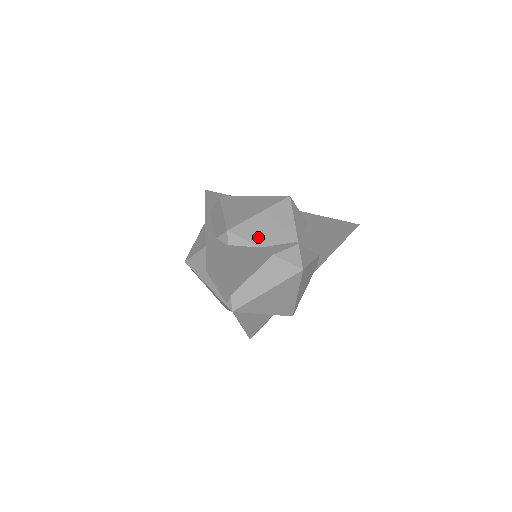
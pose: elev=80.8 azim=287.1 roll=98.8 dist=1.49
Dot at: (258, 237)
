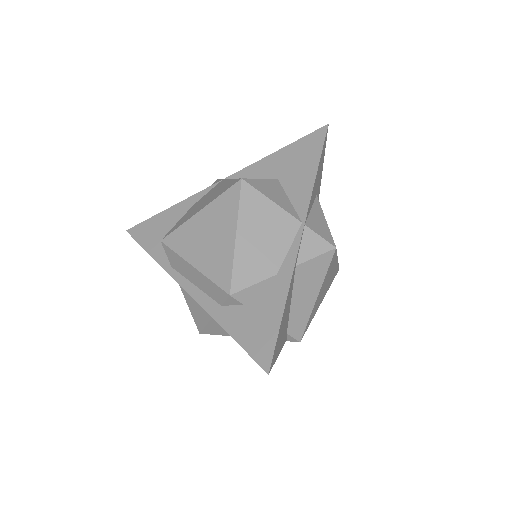
Dot at: (263, 265)
